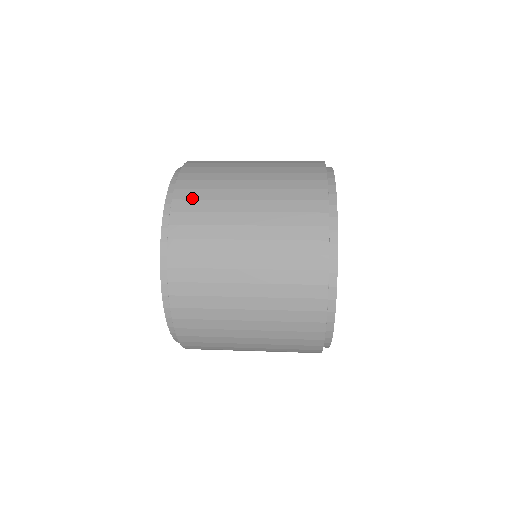
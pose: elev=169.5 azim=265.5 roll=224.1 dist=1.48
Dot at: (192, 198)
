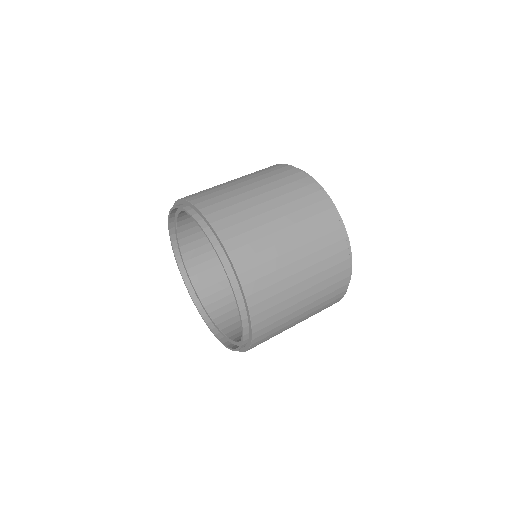
Dot at: (247, 256)
